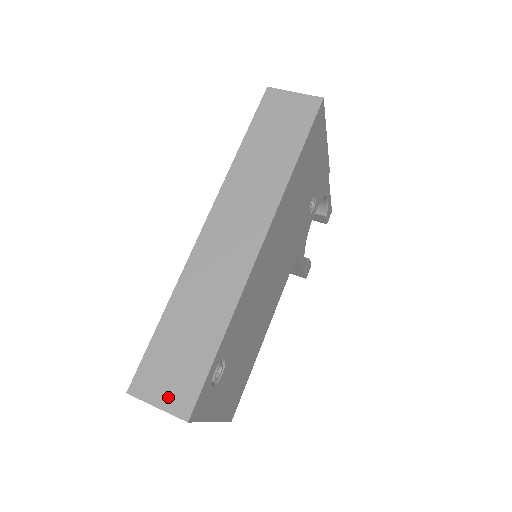
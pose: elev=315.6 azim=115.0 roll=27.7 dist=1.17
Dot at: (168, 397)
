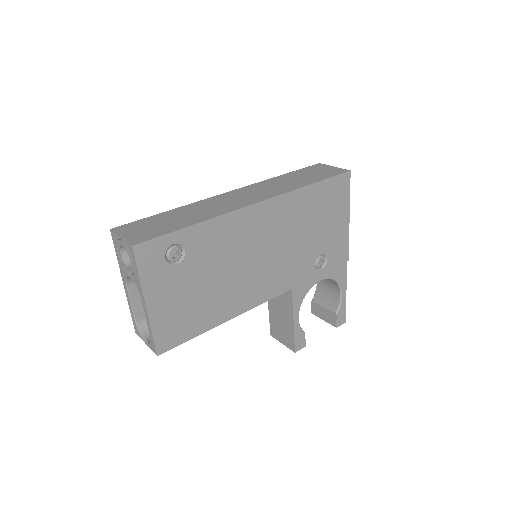
Dot at: (133, 235)
